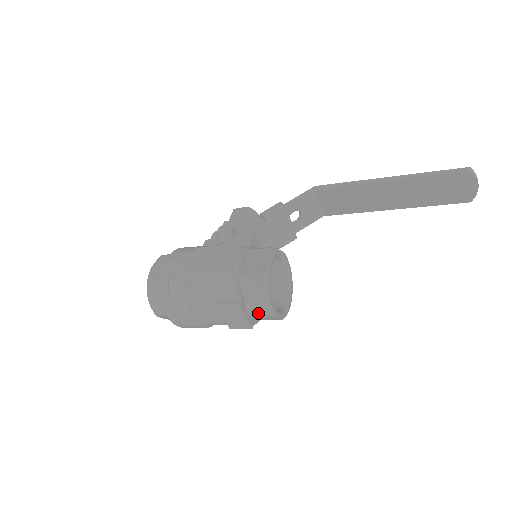
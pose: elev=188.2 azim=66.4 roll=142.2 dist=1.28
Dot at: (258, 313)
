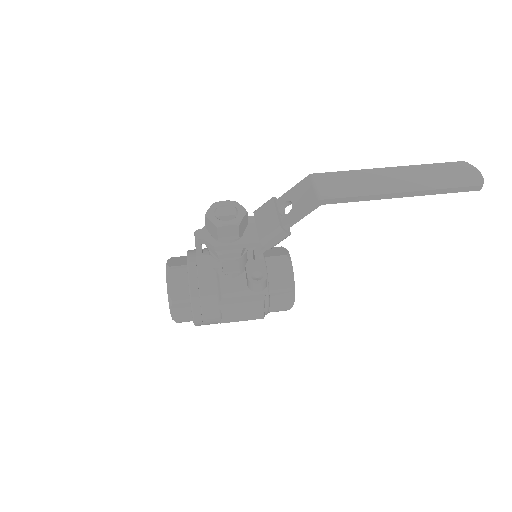
Dot at: occluded
